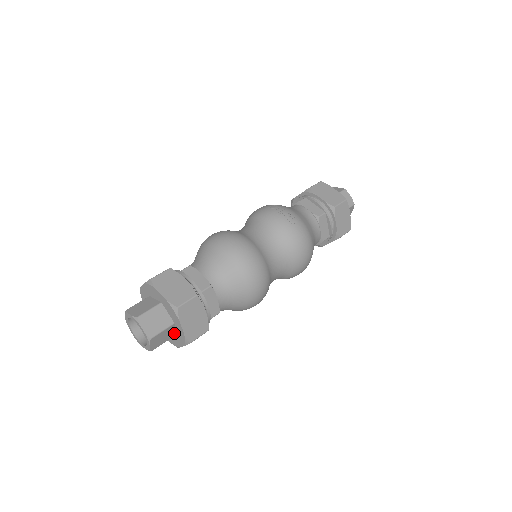
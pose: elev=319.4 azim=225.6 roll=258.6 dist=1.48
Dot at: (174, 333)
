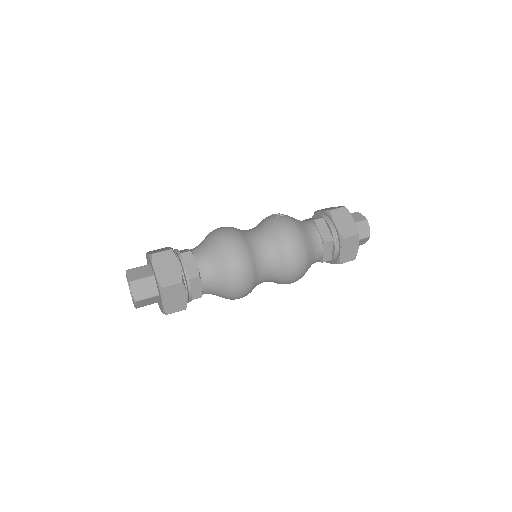
Dot at: (158, 291)
